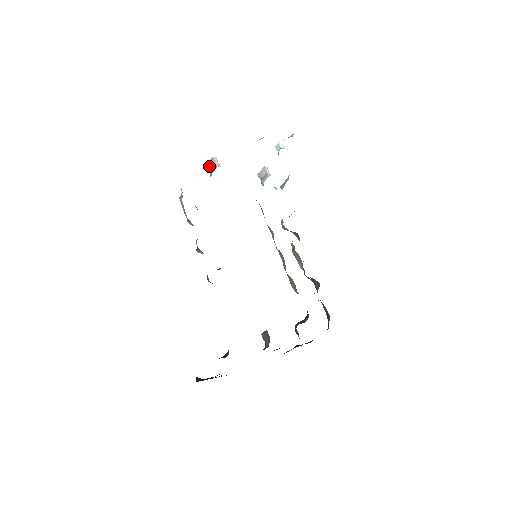
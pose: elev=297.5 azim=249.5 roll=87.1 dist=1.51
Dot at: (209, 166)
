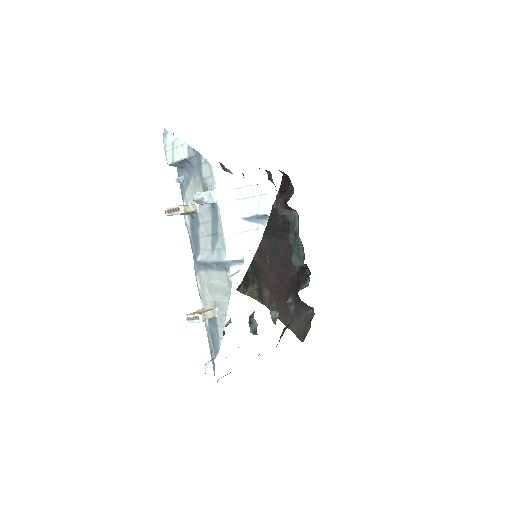
Dot at: occluded
